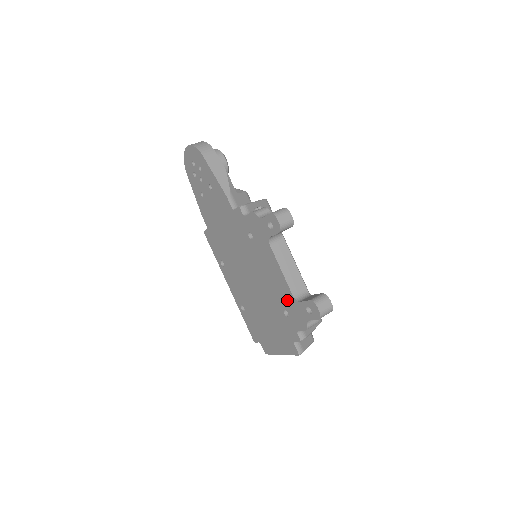
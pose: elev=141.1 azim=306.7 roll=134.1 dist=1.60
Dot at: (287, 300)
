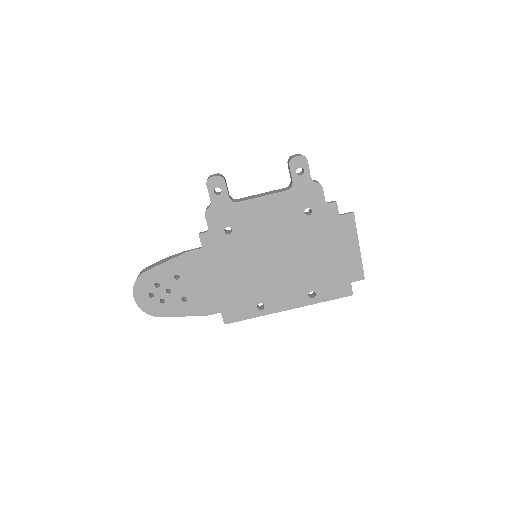
Dot at: (293, 202)
